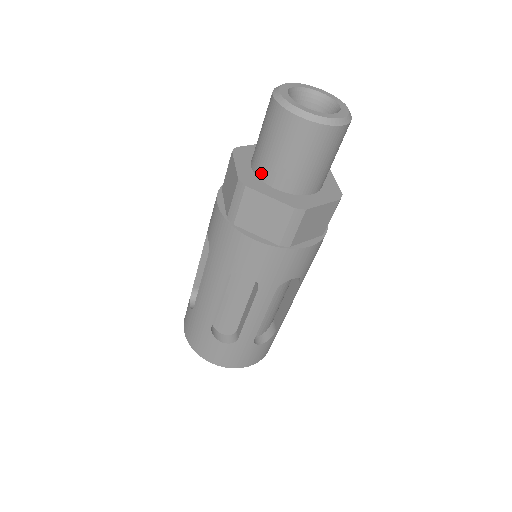
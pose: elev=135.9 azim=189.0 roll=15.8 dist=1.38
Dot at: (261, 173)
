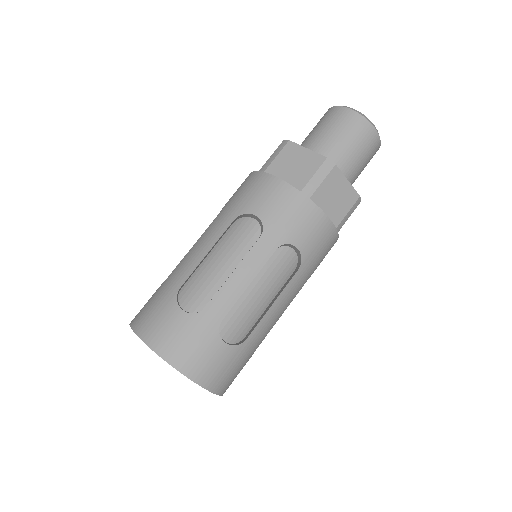
Dot at: occluded
